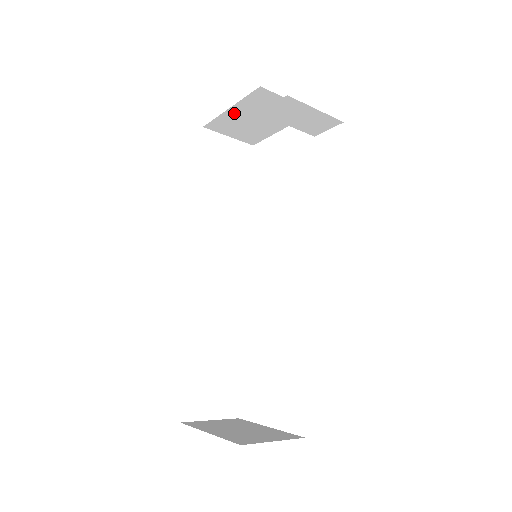
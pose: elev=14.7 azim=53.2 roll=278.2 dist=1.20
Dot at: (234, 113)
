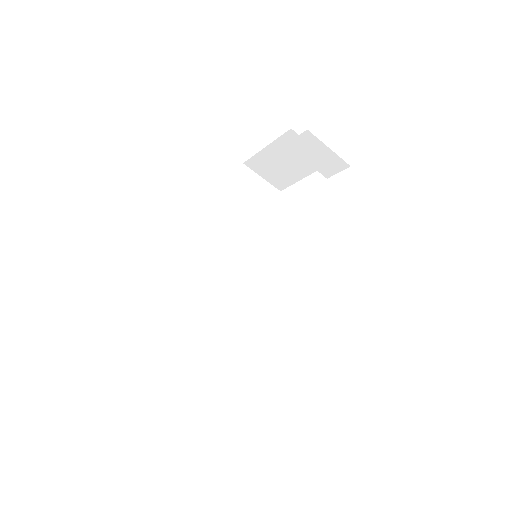
Dot at: (269, 153)
